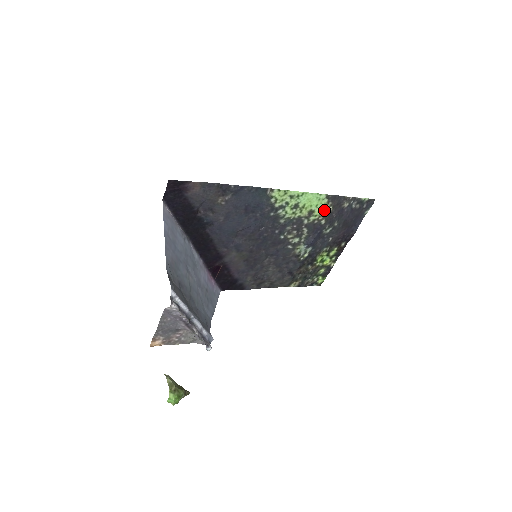
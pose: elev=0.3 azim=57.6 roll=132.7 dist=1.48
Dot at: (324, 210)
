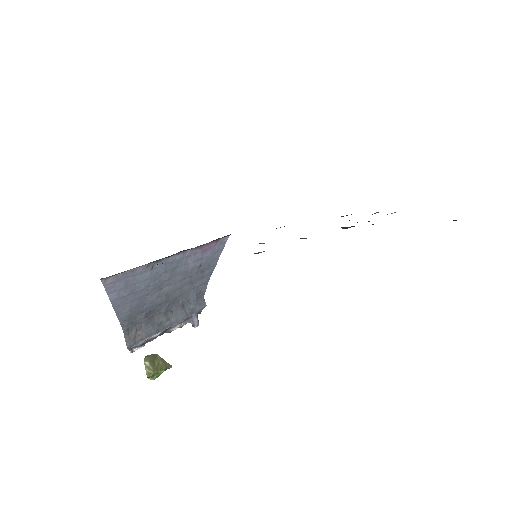
Dot at: occluded
